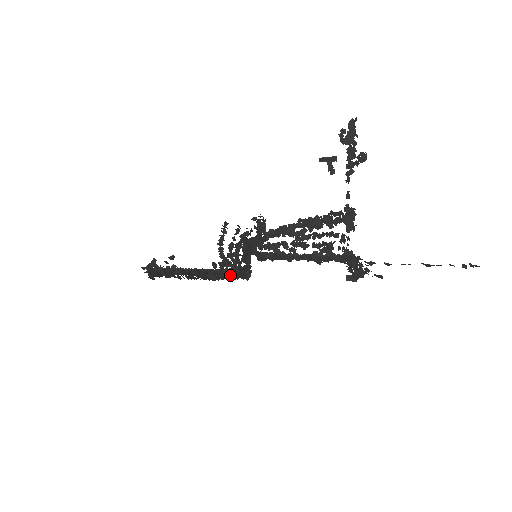
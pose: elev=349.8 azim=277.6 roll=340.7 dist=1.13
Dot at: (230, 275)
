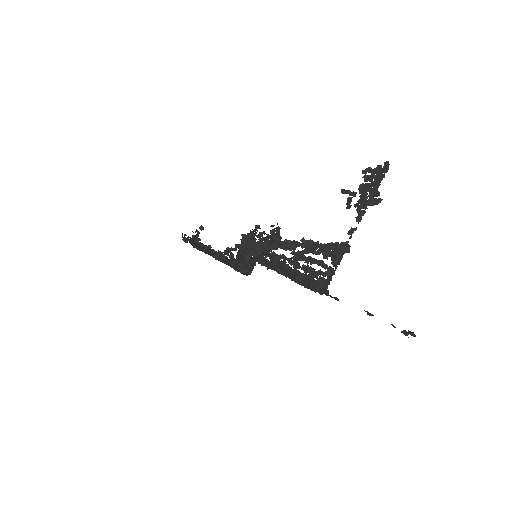
Dot at: (229, 261)
